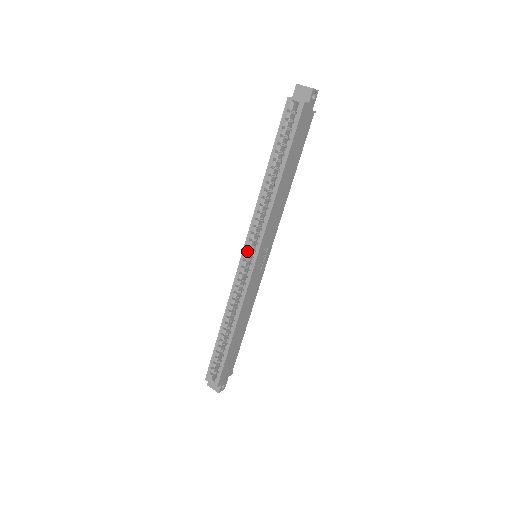
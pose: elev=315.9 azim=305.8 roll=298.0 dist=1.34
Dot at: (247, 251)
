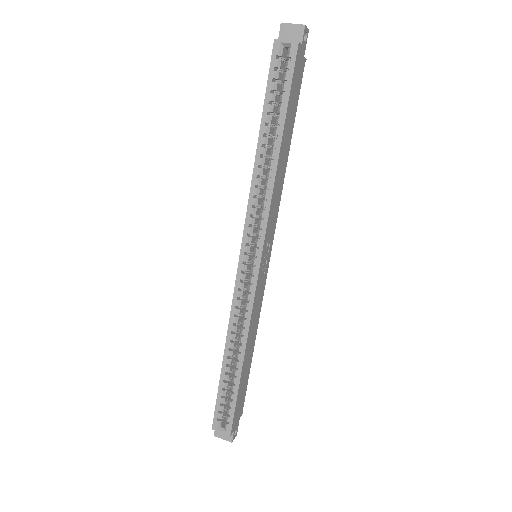
Dot at: (246, 251)
